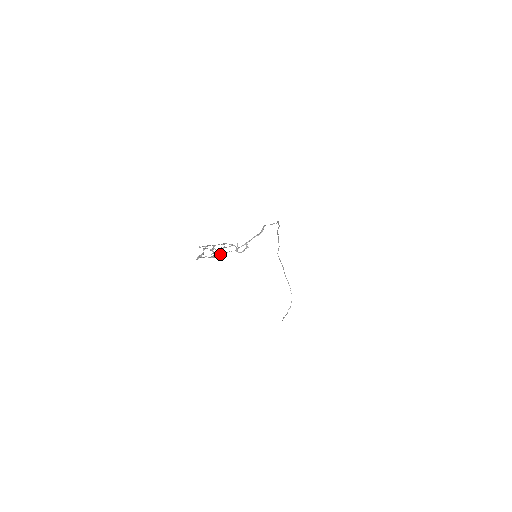
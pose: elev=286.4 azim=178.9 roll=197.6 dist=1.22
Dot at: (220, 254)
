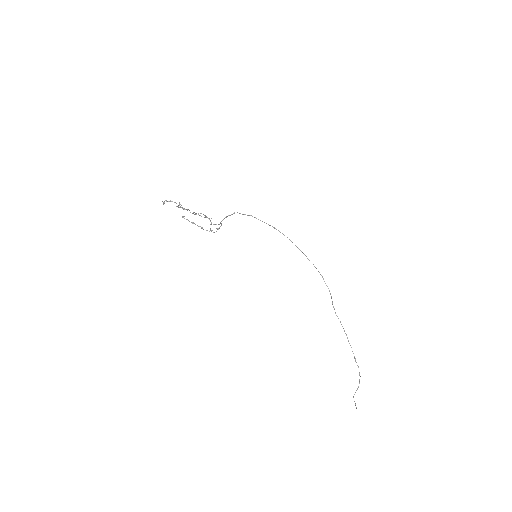
Dot at: (213, 232)
